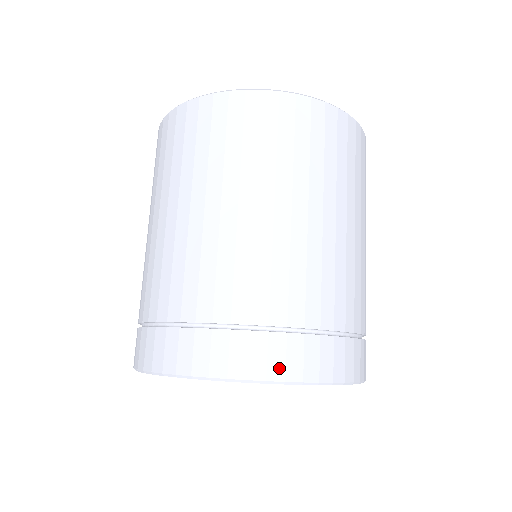
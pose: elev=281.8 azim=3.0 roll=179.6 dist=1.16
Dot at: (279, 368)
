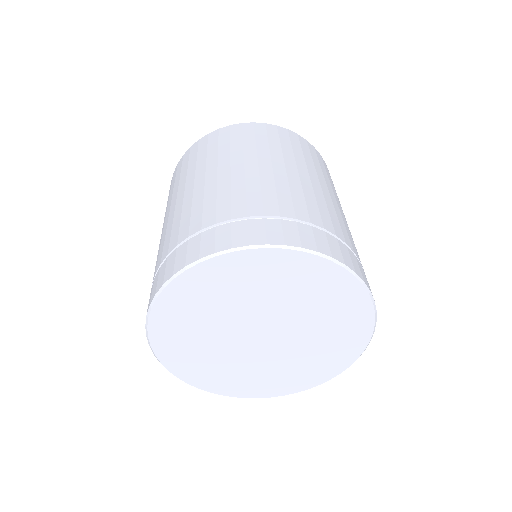
Dot at: (294, 239)
